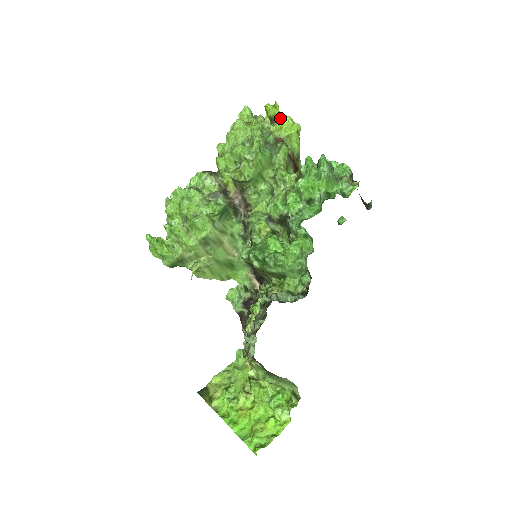
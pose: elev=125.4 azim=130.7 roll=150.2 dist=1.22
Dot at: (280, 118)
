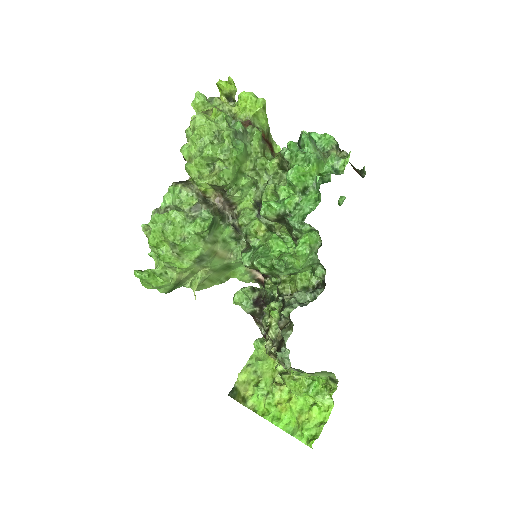
Dot at: (240, 97)
